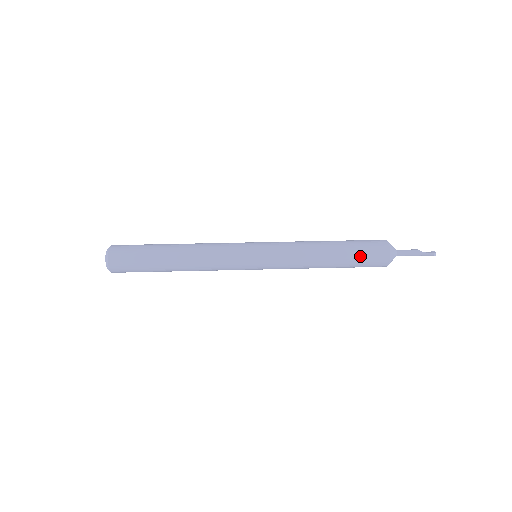
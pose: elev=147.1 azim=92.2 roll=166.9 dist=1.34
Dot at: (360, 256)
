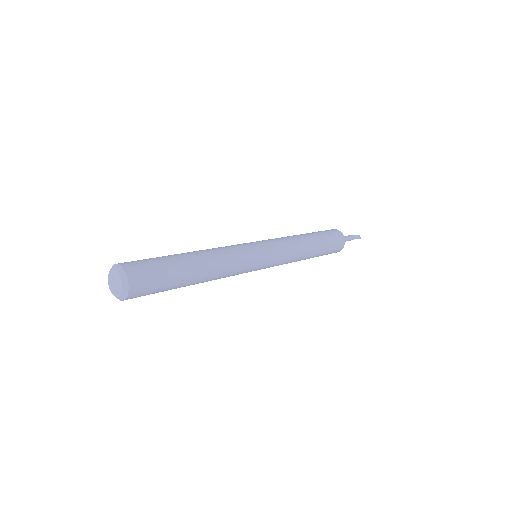
Dot at: (326, 235)
